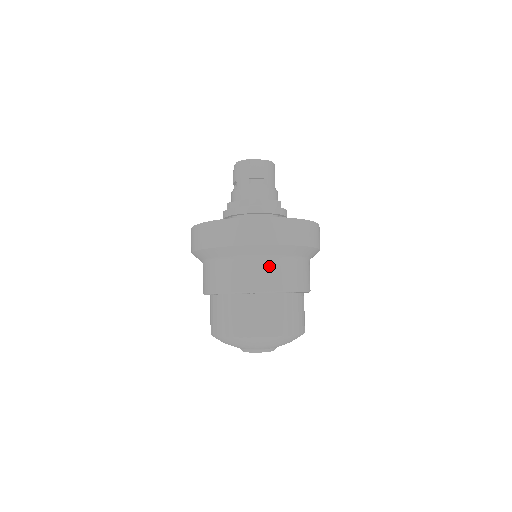
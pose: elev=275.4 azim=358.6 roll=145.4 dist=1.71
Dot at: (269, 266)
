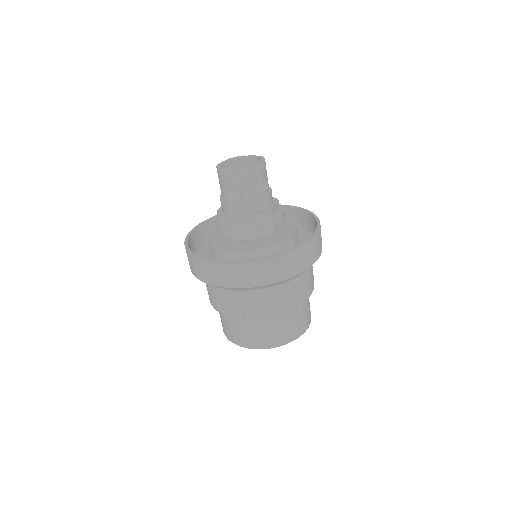
Dot at: (307, 276)
